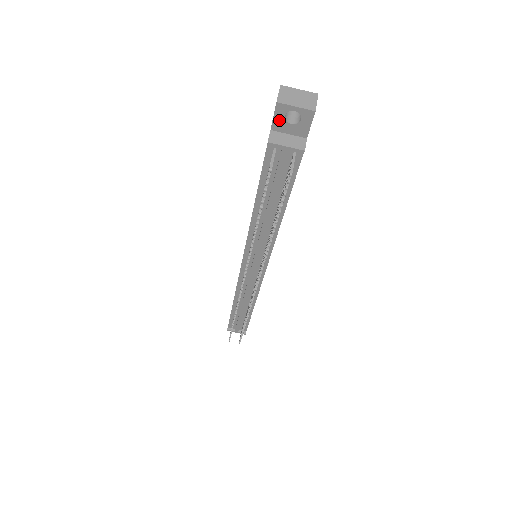
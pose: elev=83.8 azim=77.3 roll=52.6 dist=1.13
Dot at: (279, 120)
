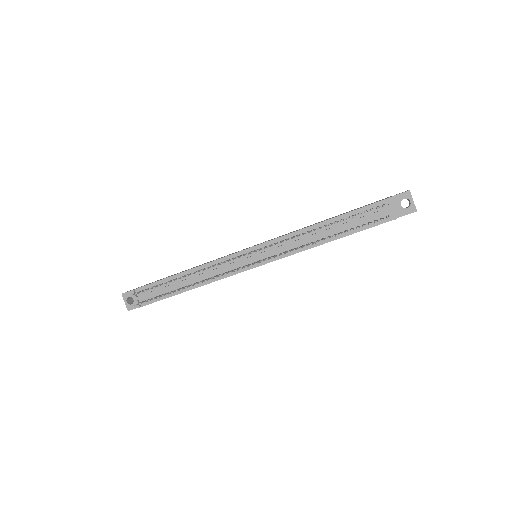
Dot at: (399, 198)
